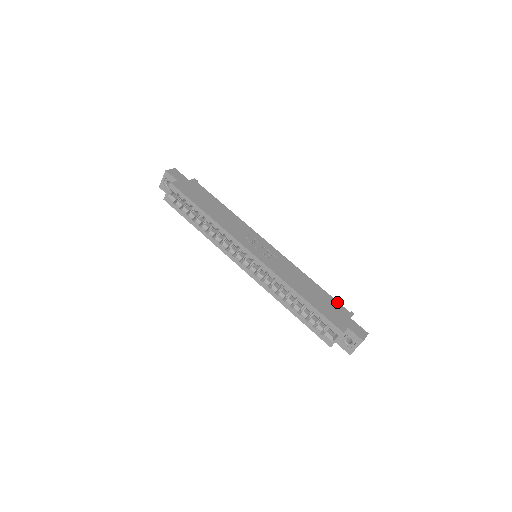
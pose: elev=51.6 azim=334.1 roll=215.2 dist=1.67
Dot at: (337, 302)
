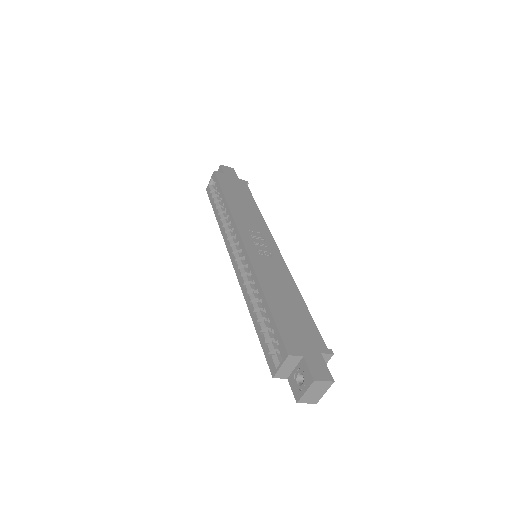
Dot at: (317, 330)
